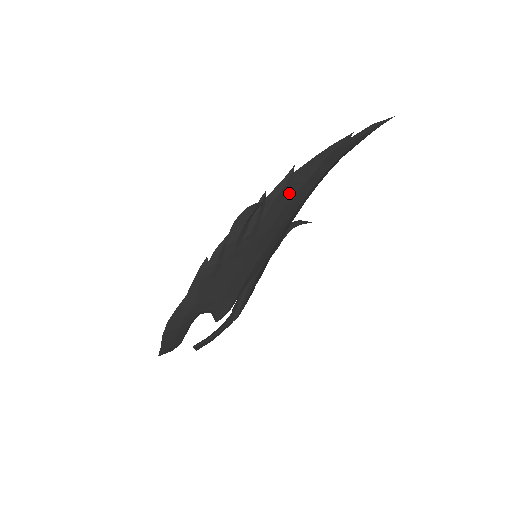
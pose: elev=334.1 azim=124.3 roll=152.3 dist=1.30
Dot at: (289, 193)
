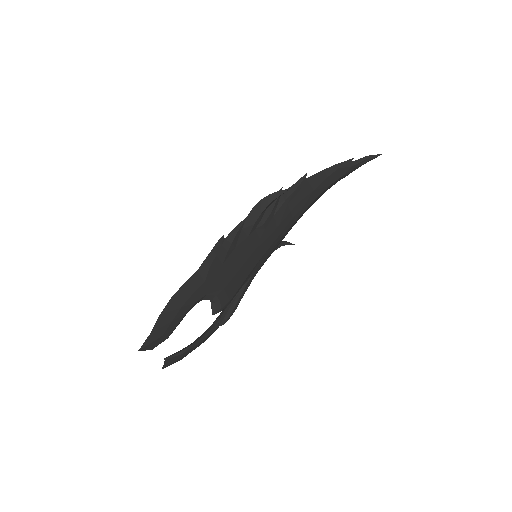
Dot at: (299, 197)
